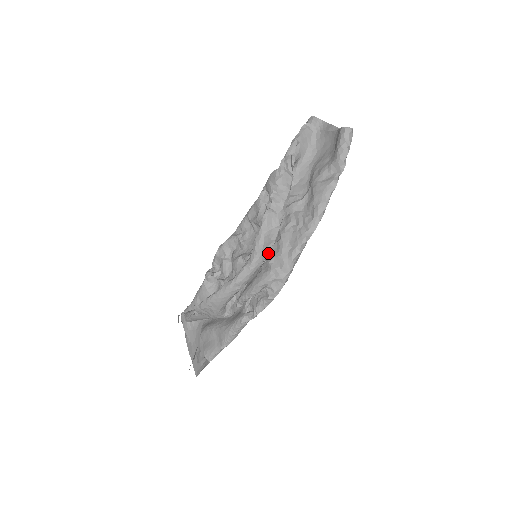
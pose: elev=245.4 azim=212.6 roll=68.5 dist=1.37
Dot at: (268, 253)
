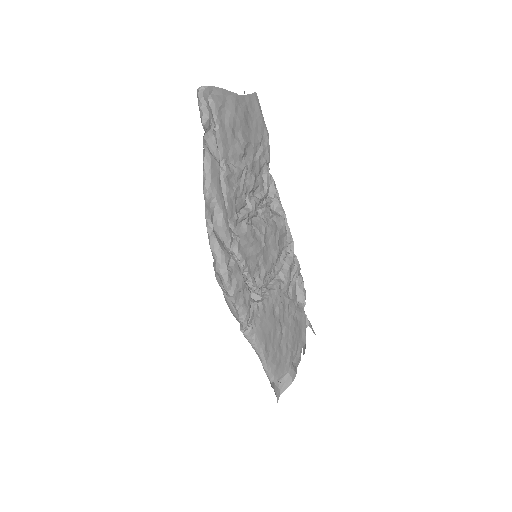
Dot at: occluded
